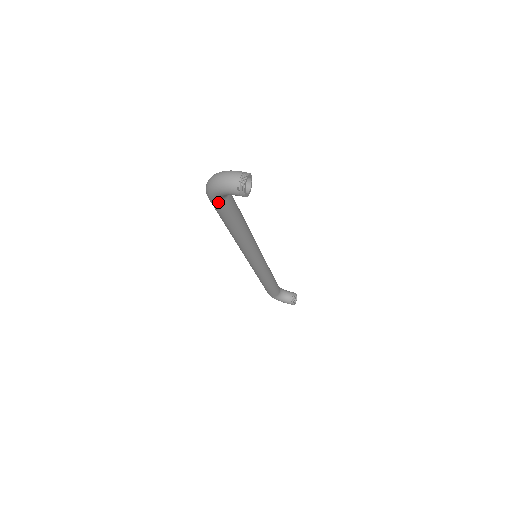
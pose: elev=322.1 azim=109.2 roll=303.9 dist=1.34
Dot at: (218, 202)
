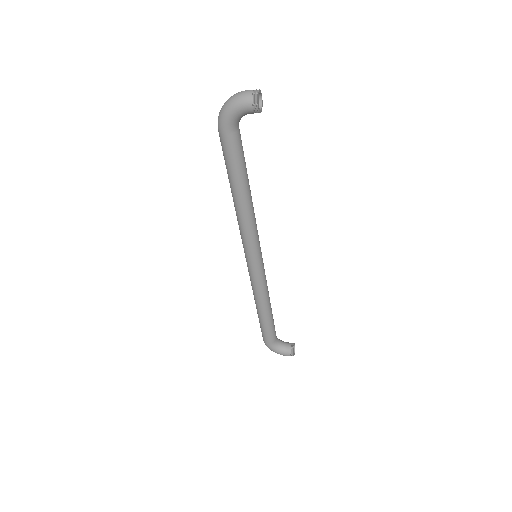
Dot at: (229, 132)
